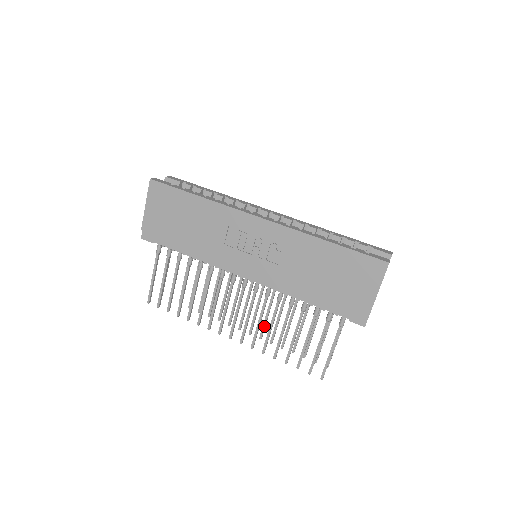
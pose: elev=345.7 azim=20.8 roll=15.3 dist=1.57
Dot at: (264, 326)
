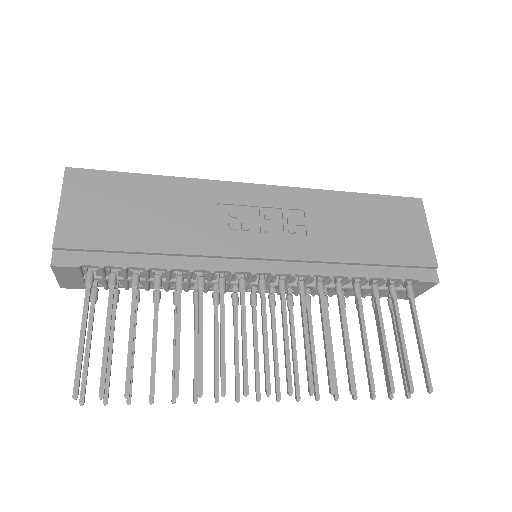
Dot at: (297, 373)
